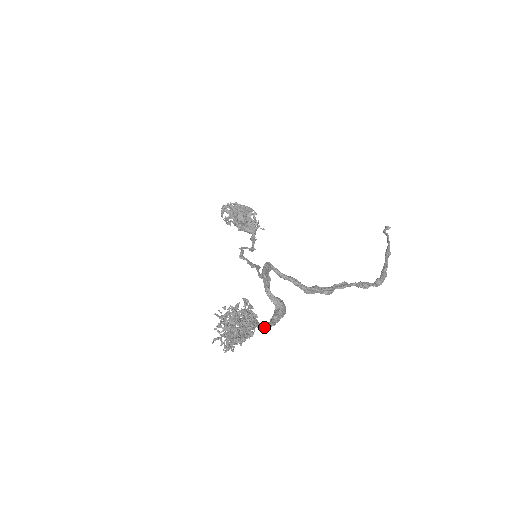
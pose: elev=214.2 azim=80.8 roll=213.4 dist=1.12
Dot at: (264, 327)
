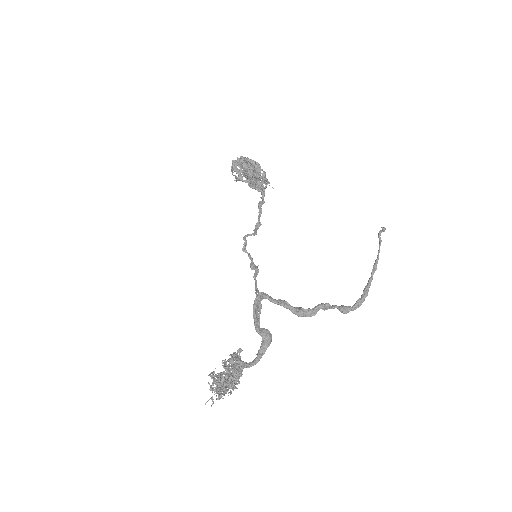
Dot at: (250, 366)
